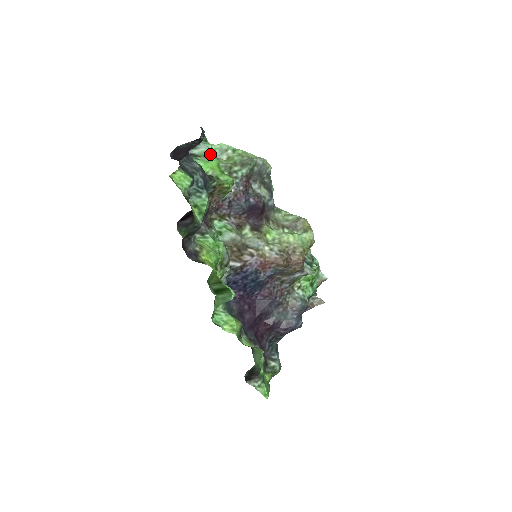
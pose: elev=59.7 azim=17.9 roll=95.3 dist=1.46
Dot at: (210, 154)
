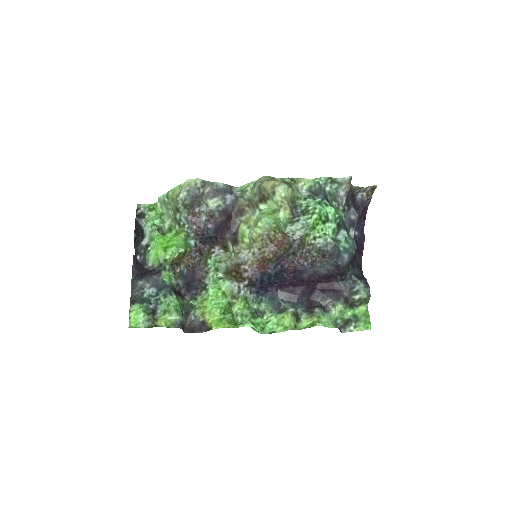
Dot at: (152, 234)
